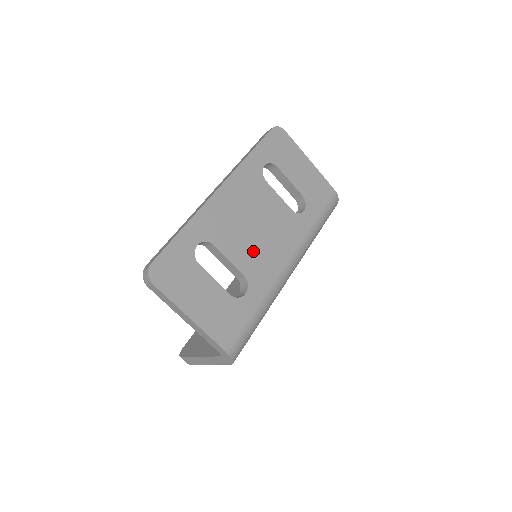
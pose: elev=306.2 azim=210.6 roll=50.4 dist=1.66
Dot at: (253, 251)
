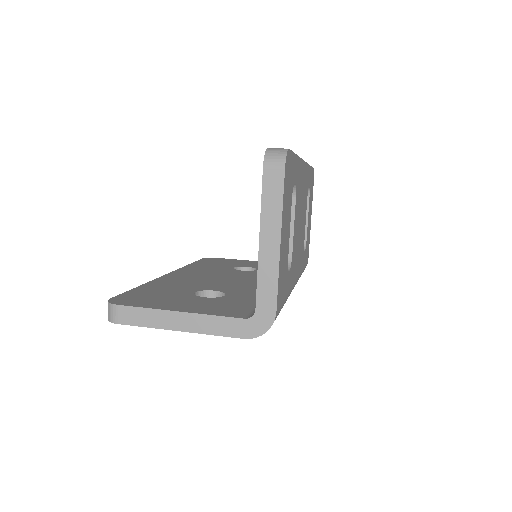
Dot at: (297, 241)
